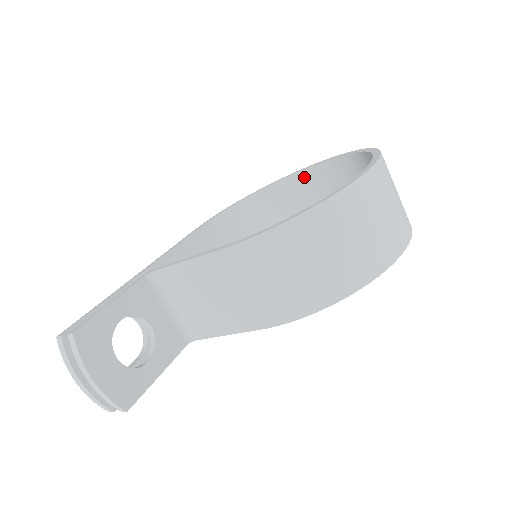
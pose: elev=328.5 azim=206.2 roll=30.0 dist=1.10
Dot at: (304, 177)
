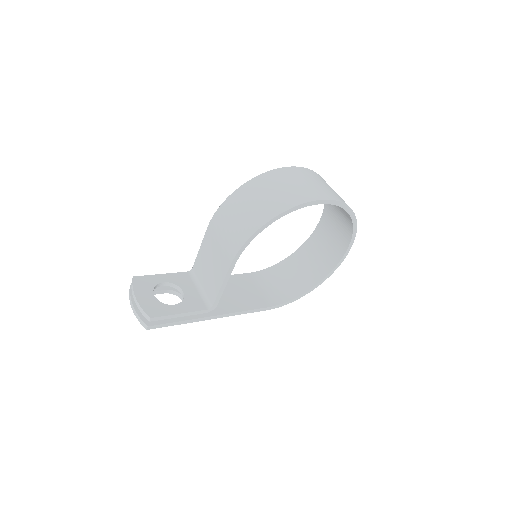
Dot at: (317, 233)
